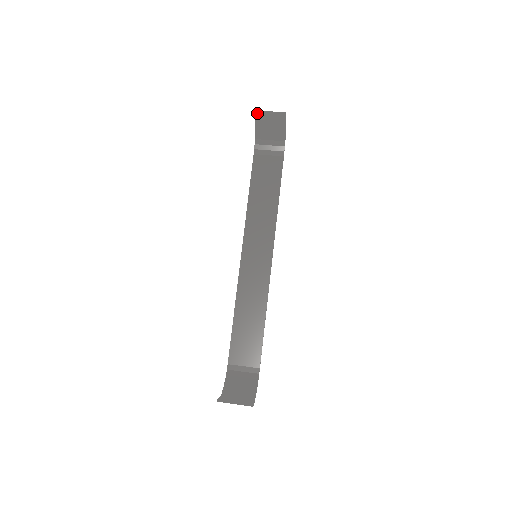
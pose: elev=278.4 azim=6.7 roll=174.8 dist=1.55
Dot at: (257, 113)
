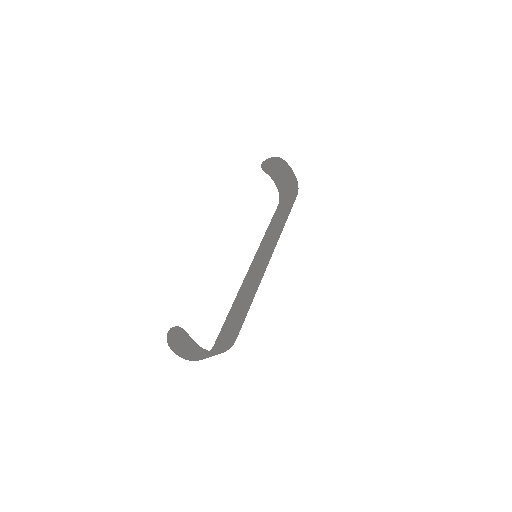
Dot at: (261, 167)
